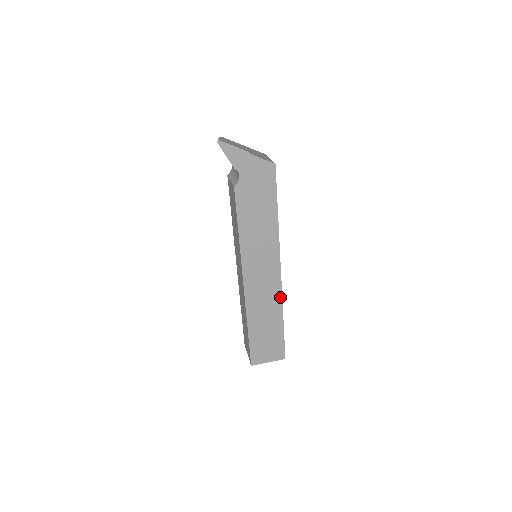
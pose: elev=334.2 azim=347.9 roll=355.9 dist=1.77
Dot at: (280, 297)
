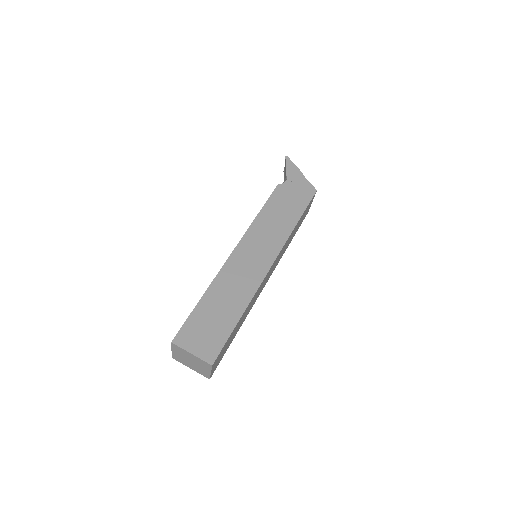
Dot at: (256, 288)
